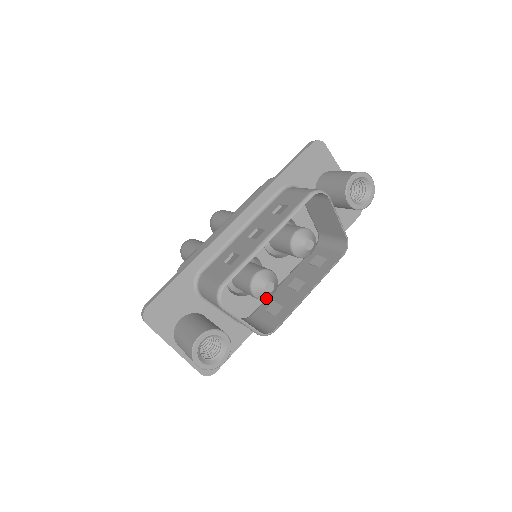
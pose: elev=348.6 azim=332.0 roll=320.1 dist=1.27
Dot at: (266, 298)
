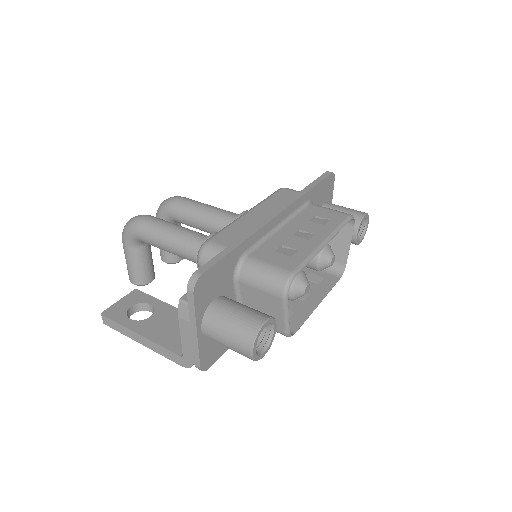
Dot at: (295, 299)
